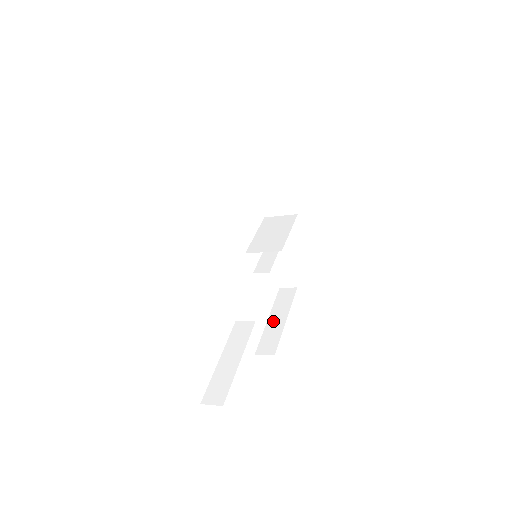
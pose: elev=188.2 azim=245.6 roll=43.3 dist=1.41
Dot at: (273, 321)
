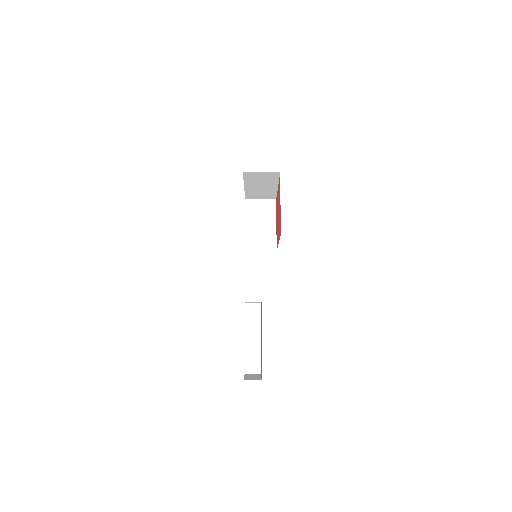
Dot at: (251, 267)
